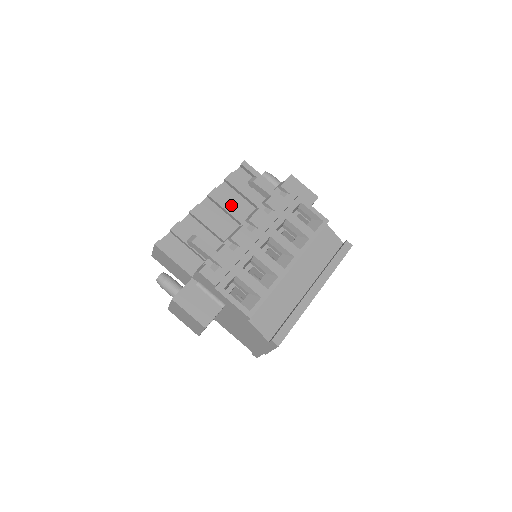
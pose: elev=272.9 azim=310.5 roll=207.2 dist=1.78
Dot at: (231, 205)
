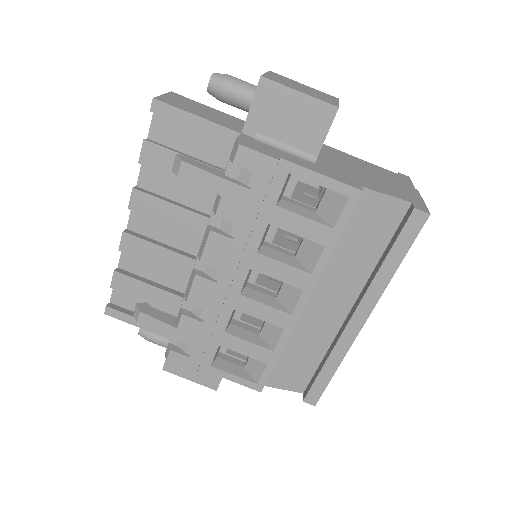
Dot at: (172, 211)
